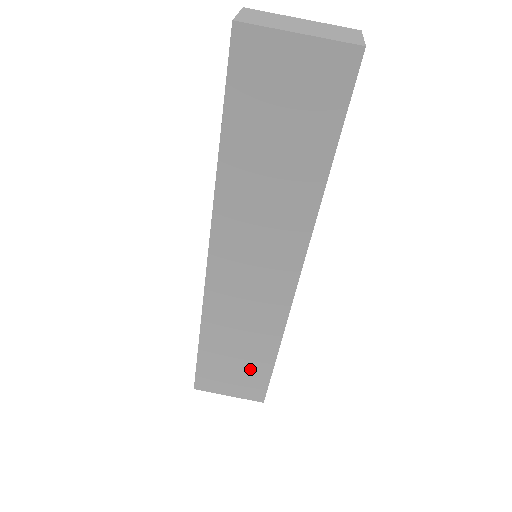
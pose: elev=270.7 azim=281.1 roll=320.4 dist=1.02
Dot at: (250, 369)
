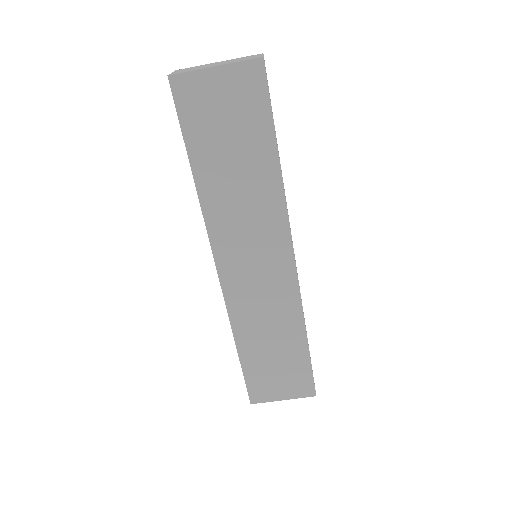
Dot at: (290, 364)
